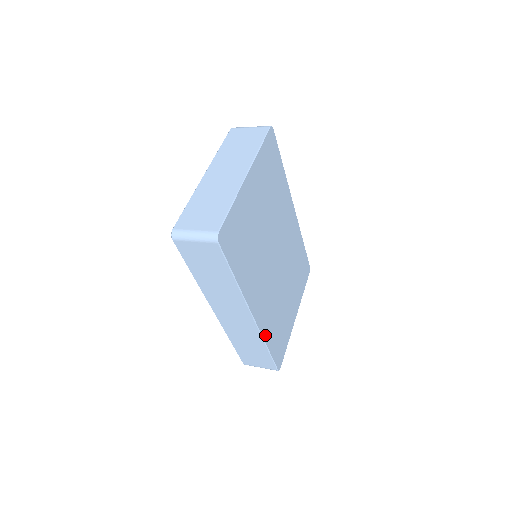
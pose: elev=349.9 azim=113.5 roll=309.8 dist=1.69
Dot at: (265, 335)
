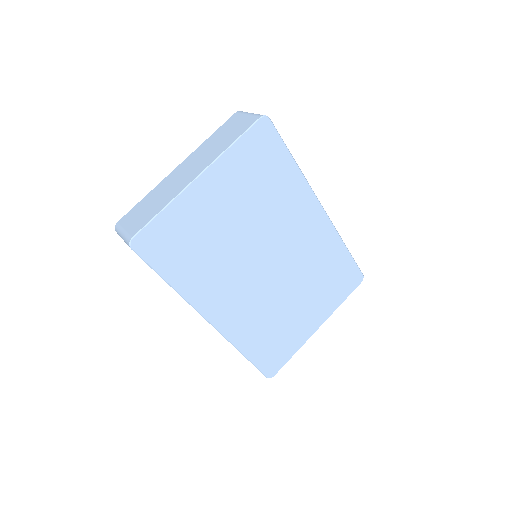
Dot at: (238, 342)
